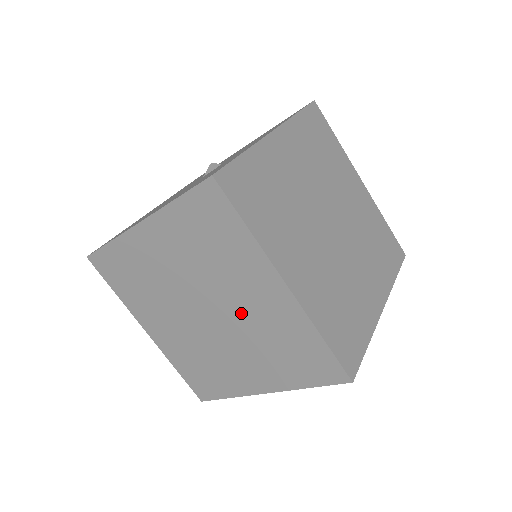
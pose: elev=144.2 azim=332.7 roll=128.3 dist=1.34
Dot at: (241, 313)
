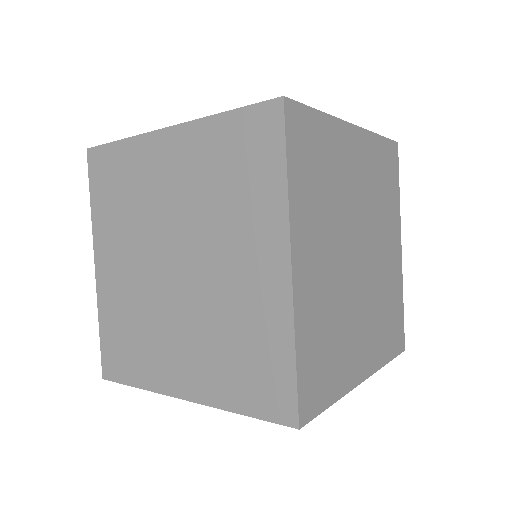
Dot at: (216, 281)
